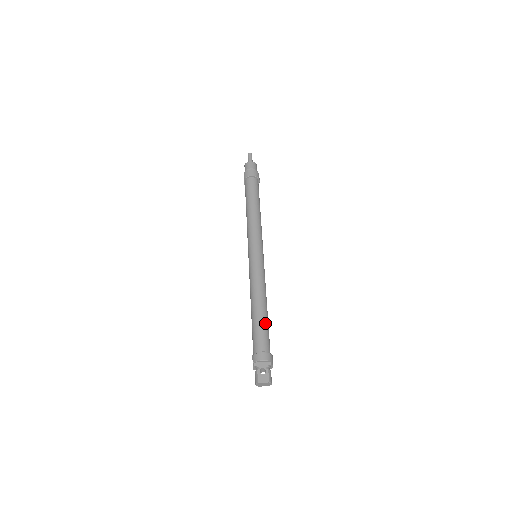
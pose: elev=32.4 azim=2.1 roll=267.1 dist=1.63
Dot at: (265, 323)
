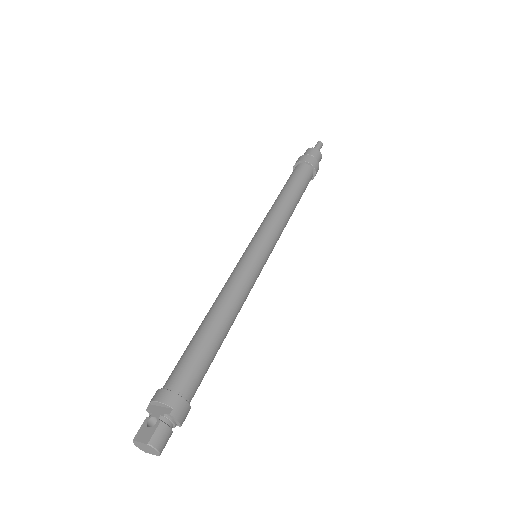
Dot at: (203, 345)
